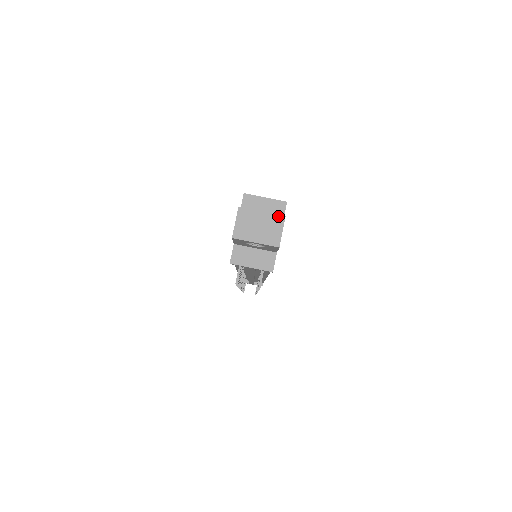
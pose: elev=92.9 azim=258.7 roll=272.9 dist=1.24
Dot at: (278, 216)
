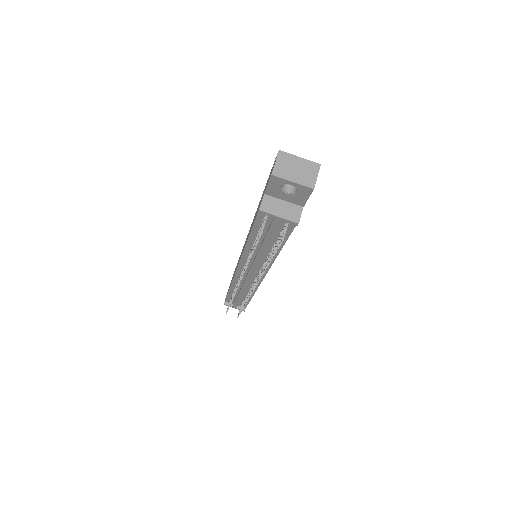
Dot at: (314, 163)
